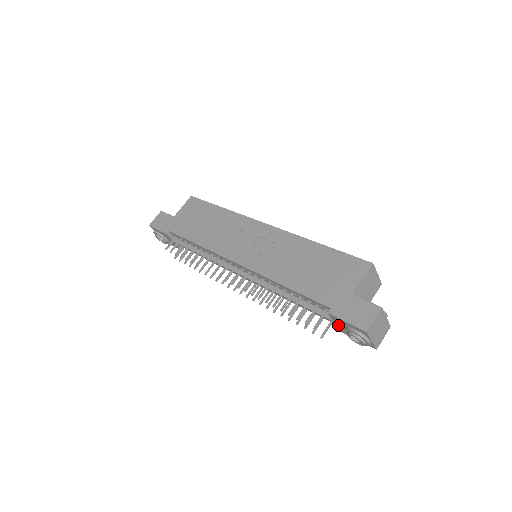
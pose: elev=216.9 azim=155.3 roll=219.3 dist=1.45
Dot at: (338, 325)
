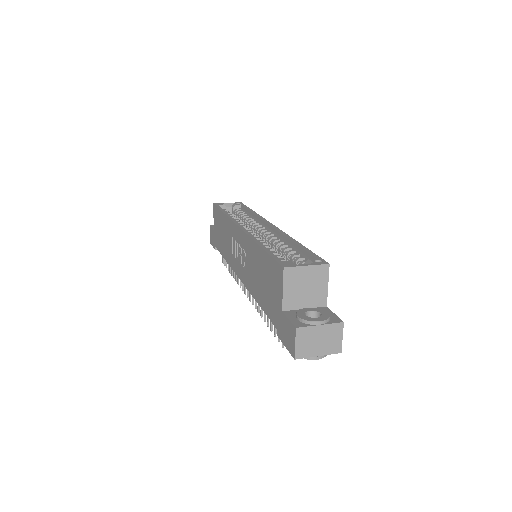
Dot at: occluded
